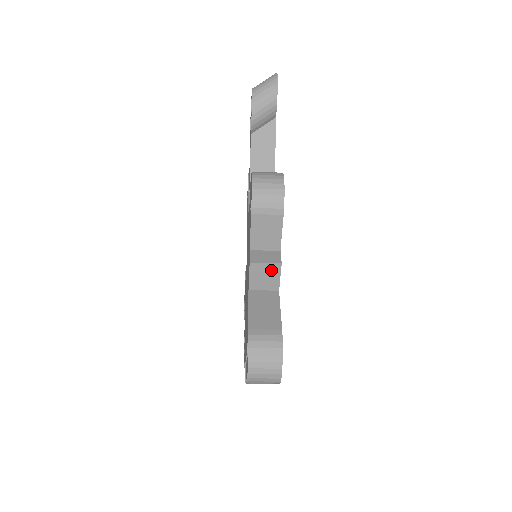
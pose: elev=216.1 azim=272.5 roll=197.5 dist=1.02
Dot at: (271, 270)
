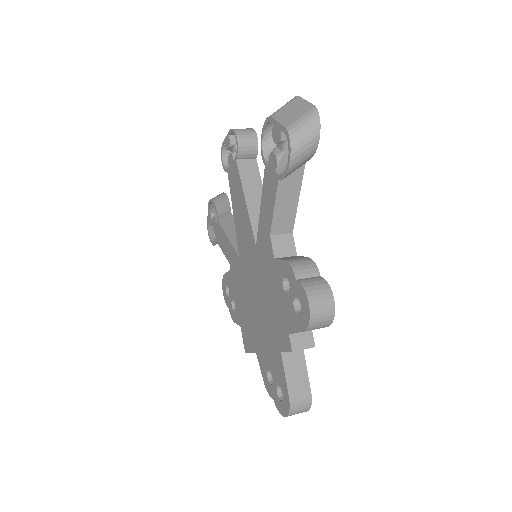
Dot at: (305, 348)
